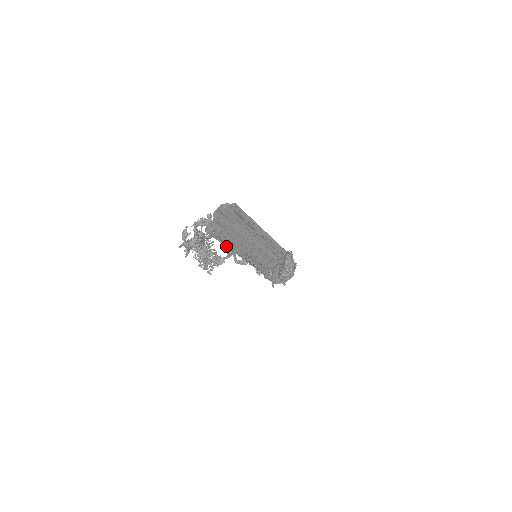
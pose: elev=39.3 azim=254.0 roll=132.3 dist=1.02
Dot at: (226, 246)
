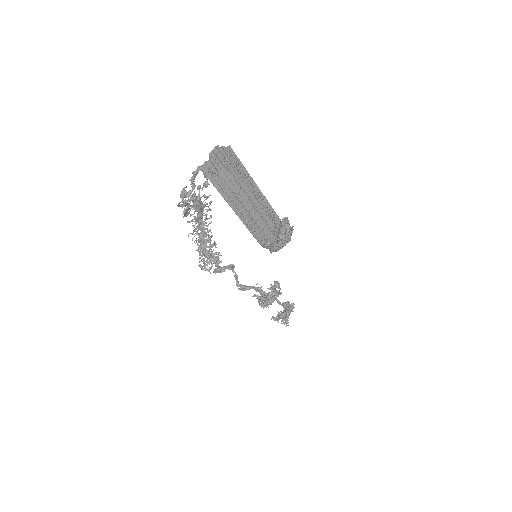
Dot at: (222, 194)
